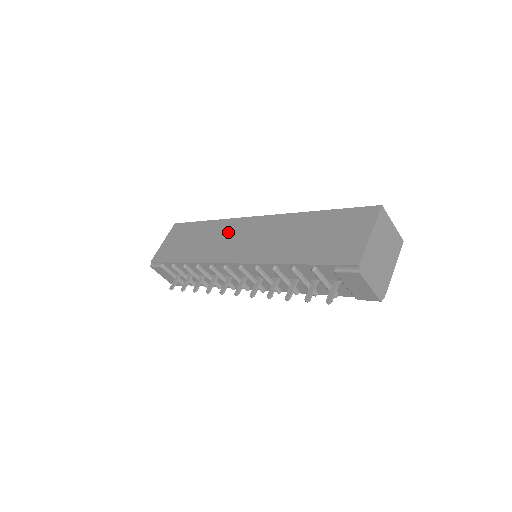
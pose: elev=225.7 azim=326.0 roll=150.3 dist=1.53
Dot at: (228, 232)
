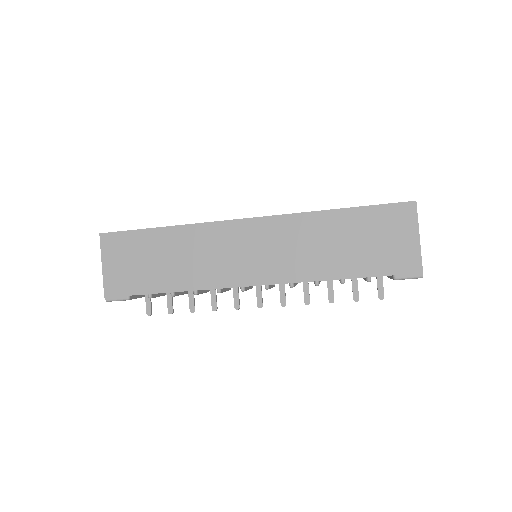
Dot at: (217, 244)
